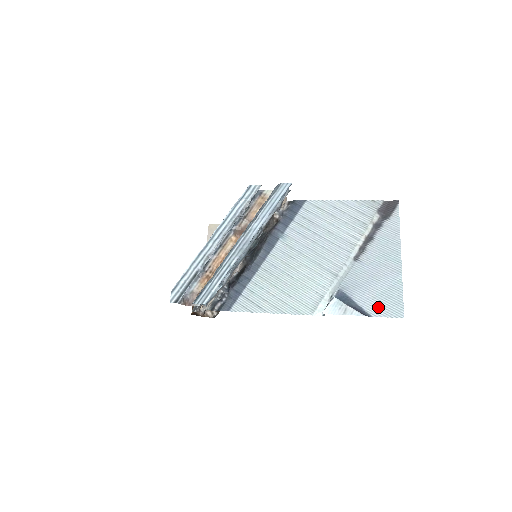
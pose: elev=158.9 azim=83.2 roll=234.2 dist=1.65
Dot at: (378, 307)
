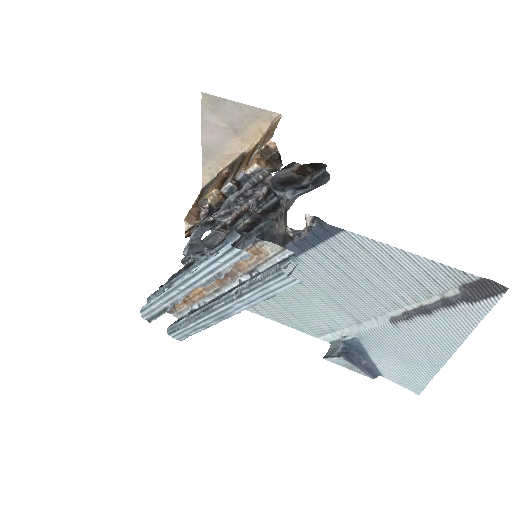
Dot at: (394, 374)
